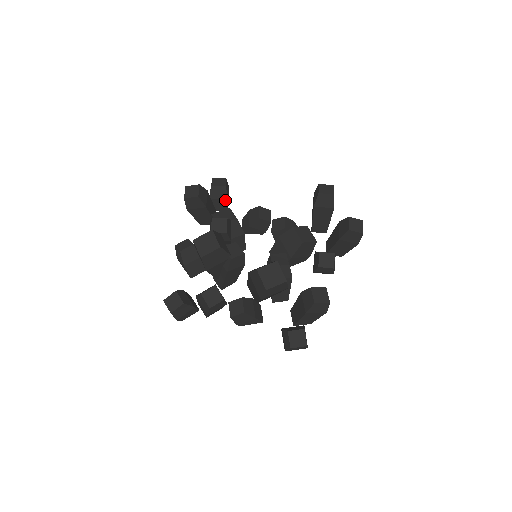
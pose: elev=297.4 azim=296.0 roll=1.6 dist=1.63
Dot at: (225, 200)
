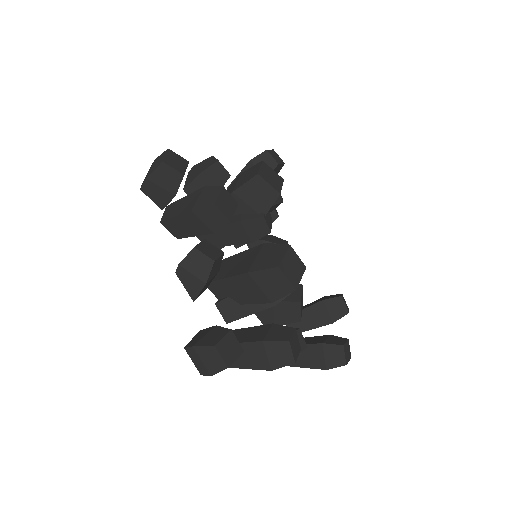
Dot at: occluded
